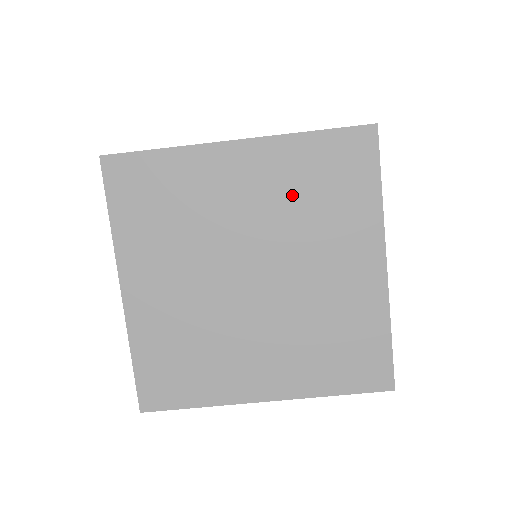
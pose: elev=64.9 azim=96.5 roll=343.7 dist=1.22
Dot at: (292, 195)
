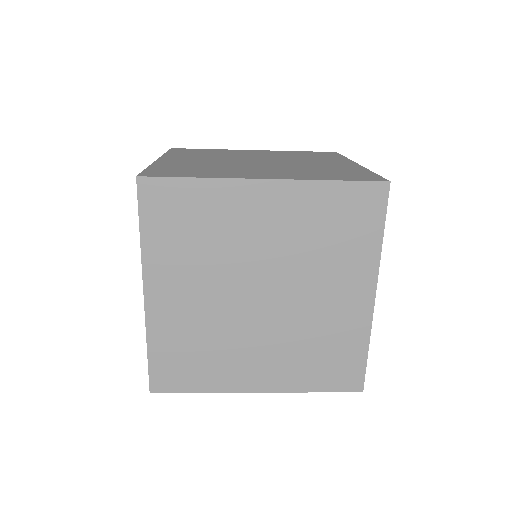
Dot at: (307, 232)
